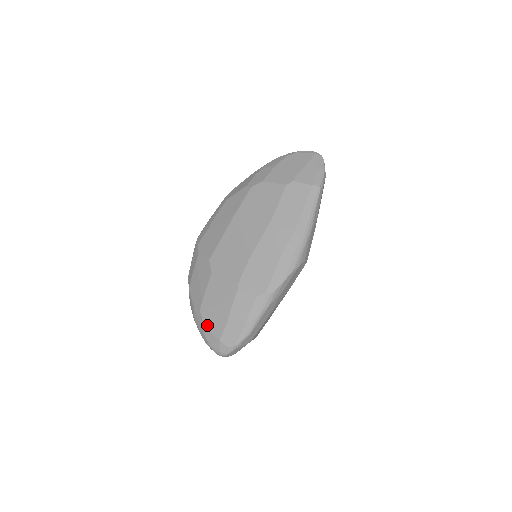
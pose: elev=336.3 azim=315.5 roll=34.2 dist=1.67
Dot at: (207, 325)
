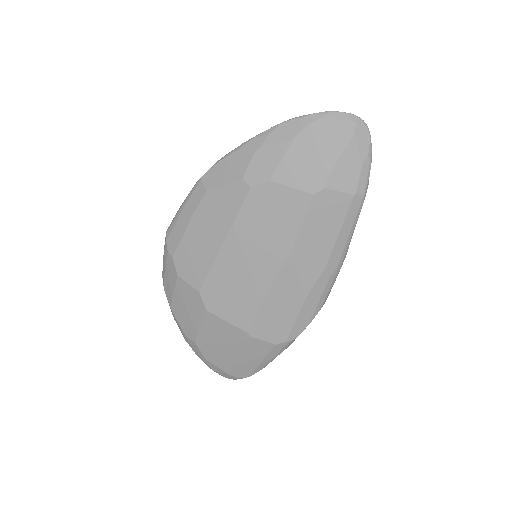
Dot at: (208, 358)
